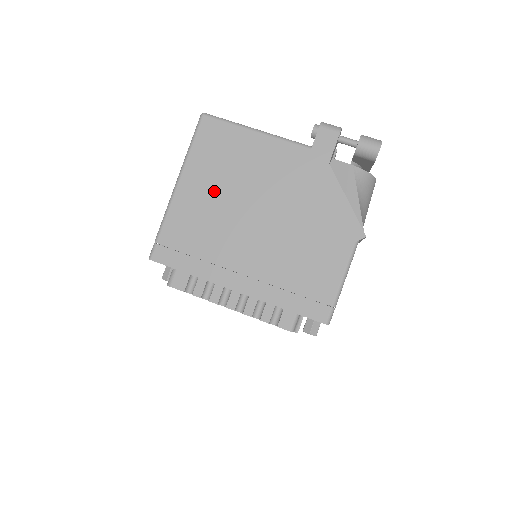
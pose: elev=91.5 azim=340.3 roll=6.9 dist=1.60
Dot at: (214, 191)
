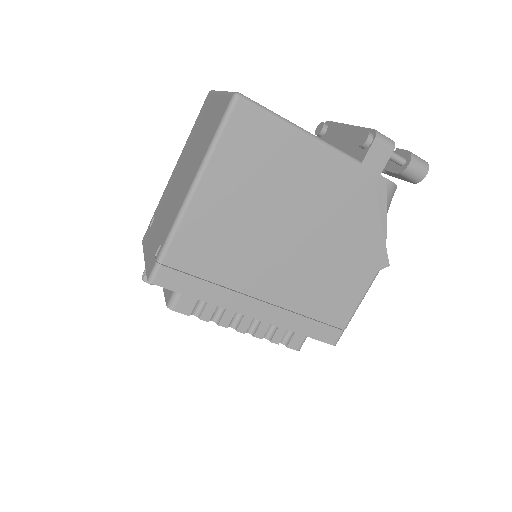
Dot at: (241, 205)
